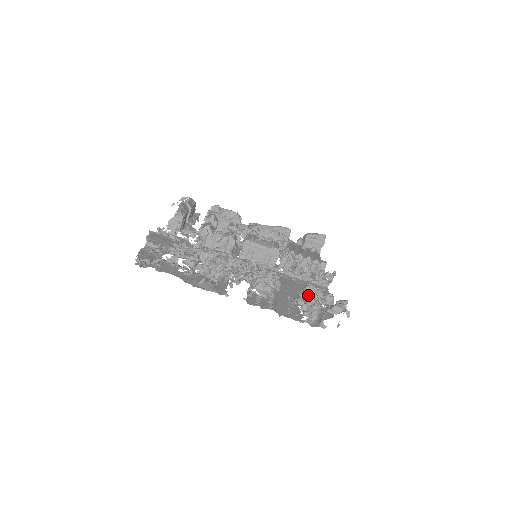
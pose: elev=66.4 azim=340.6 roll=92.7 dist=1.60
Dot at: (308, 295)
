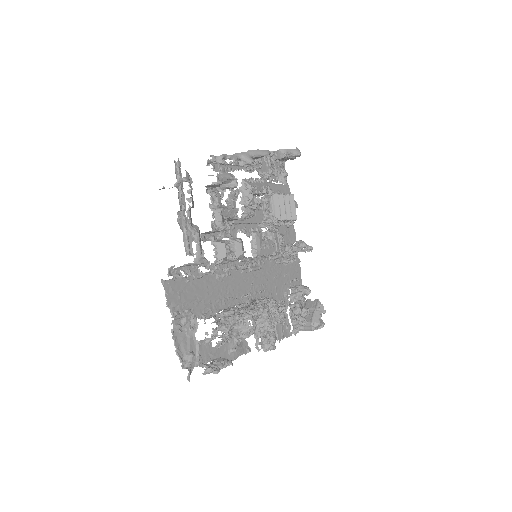
Dot at: (303, 321)
